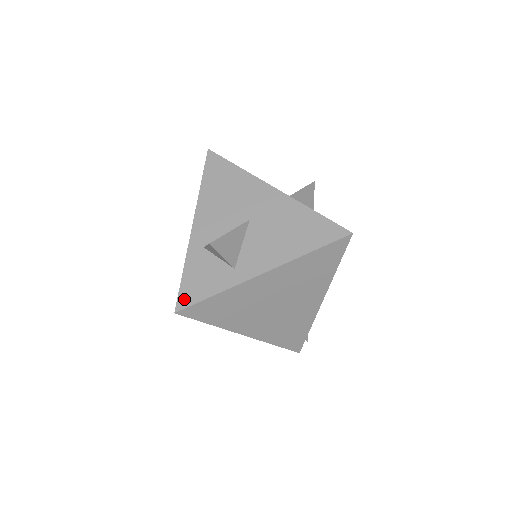
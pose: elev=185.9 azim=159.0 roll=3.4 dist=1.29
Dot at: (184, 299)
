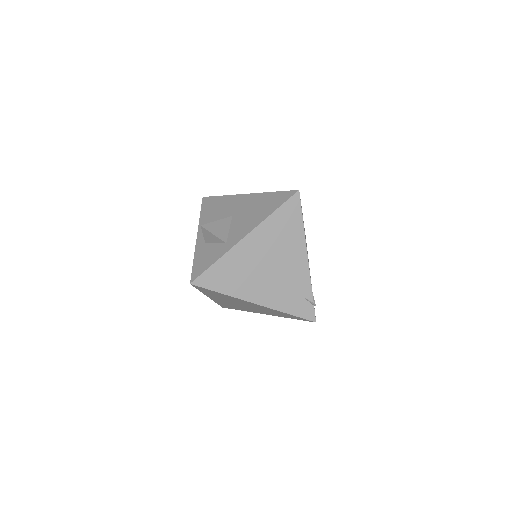
Dot at: (195, 274)
